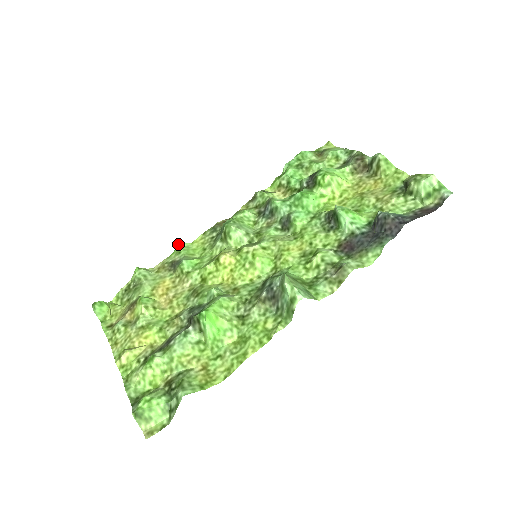
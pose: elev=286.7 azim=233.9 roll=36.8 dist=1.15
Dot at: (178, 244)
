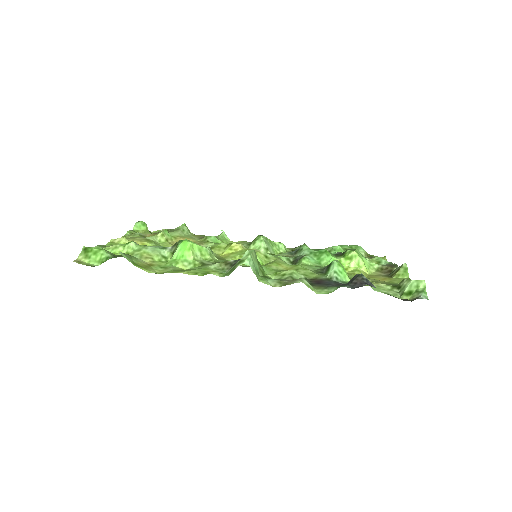
Dot at: (222, 232)
